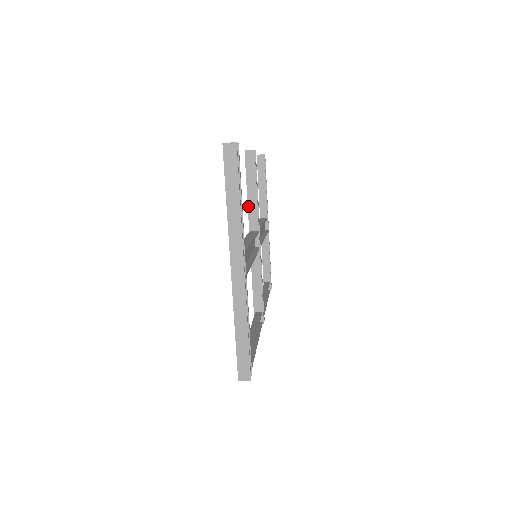
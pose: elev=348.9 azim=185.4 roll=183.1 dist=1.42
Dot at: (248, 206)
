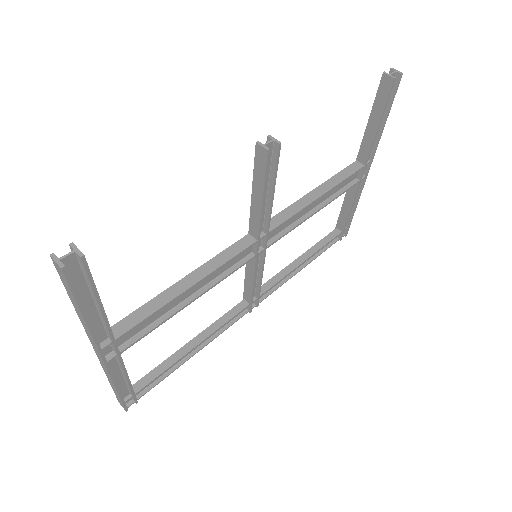
Dot at: (251, 208)
